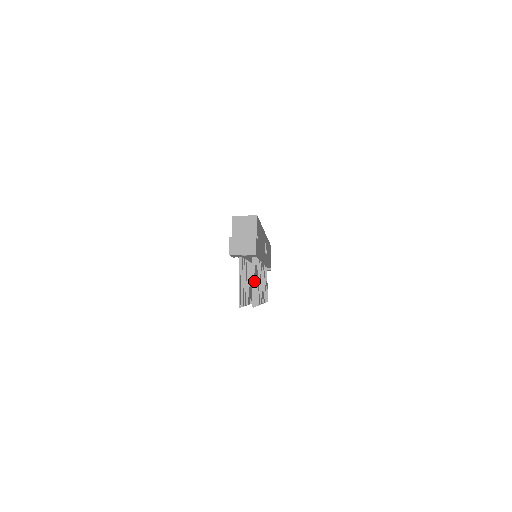
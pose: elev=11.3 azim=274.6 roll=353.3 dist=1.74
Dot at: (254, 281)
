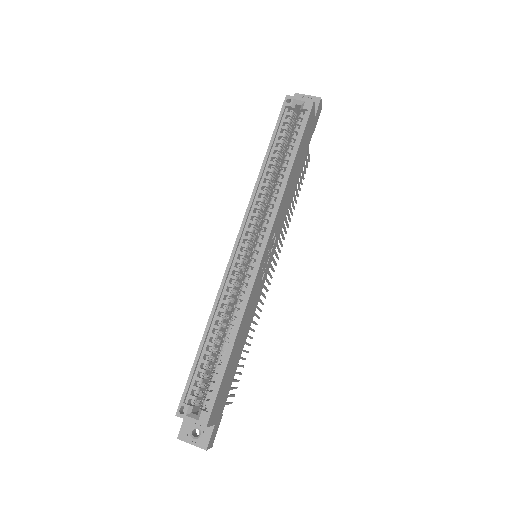
Dot at: (228, 396)
